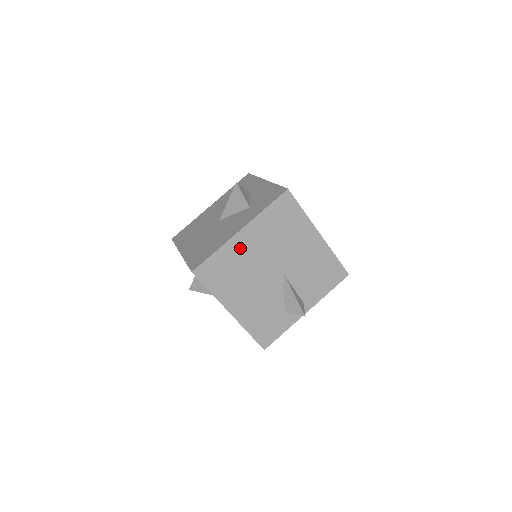
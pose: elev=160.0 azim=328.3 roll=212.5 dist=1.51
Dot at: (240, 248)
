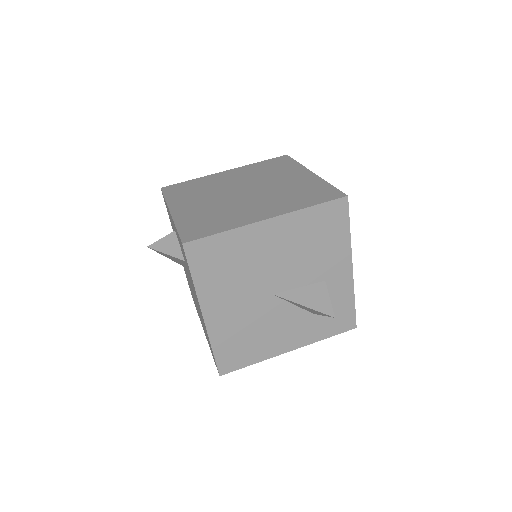
Dot at: occluded
